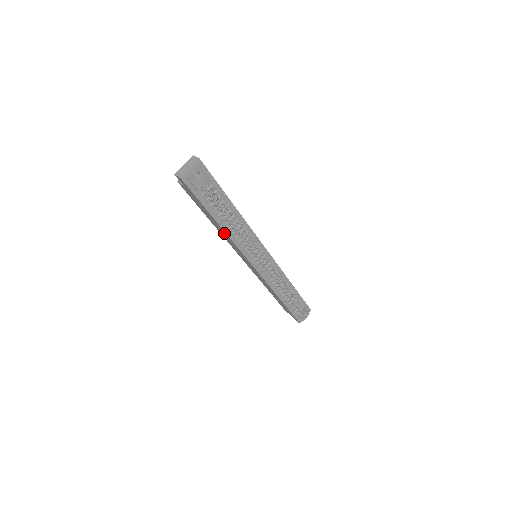
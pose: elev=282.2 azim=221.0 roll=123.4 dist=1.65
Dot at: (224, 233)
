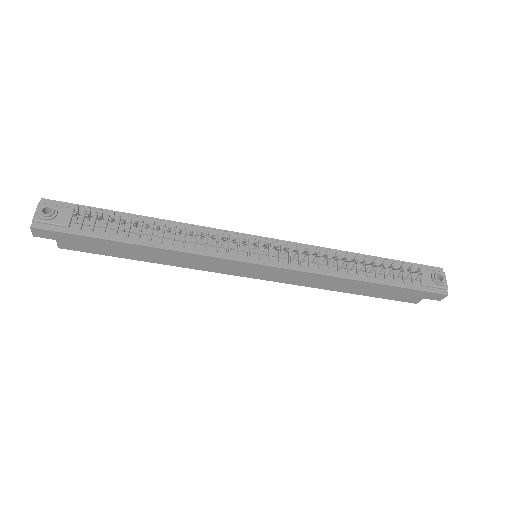
Dot at: (167, 254)
